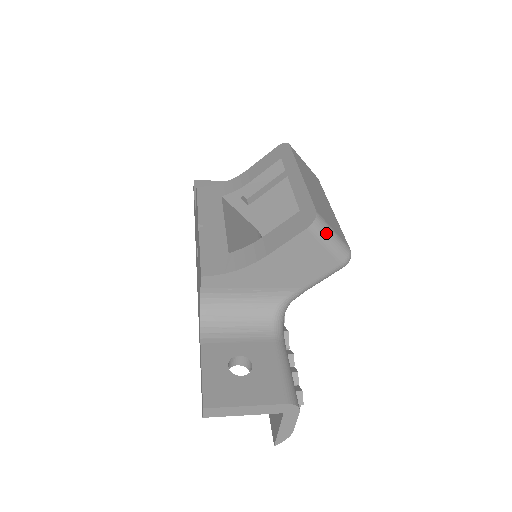
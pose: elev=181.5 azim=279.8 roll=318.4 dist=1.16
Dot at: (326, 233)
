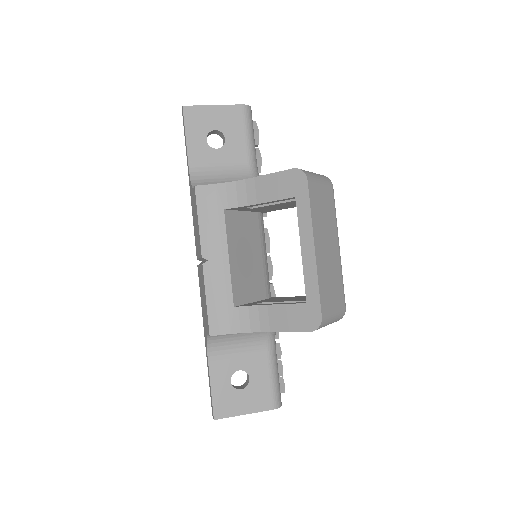
Dot at: (327, 324)
